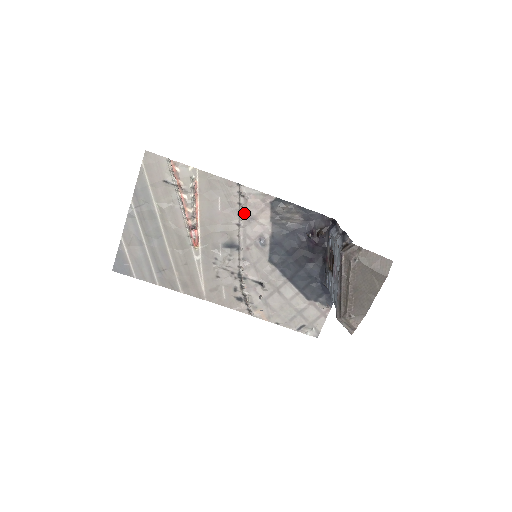
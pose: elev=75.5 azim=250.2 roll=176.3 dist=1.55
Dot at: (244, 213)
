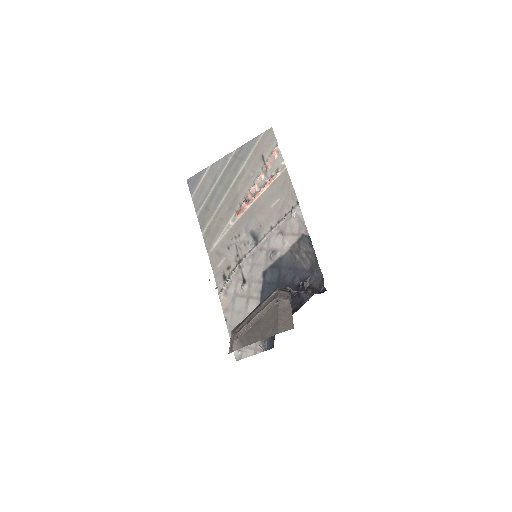
Dot at: (282, 224)
